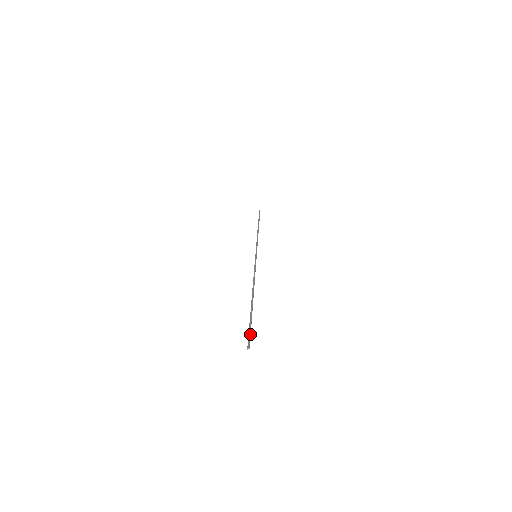
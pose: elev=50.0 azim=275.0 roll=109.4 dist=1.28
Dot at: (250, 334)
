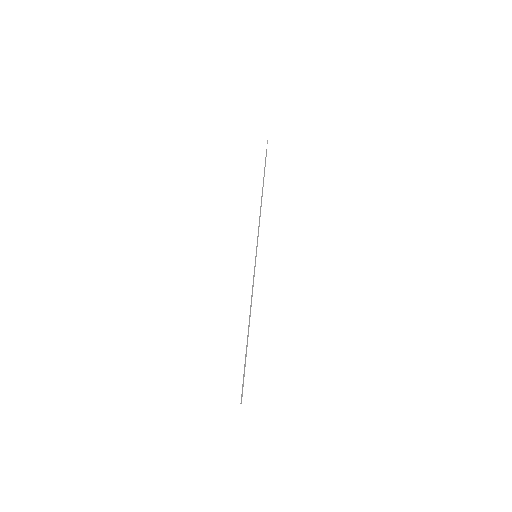
Dot at: (243, 386)
